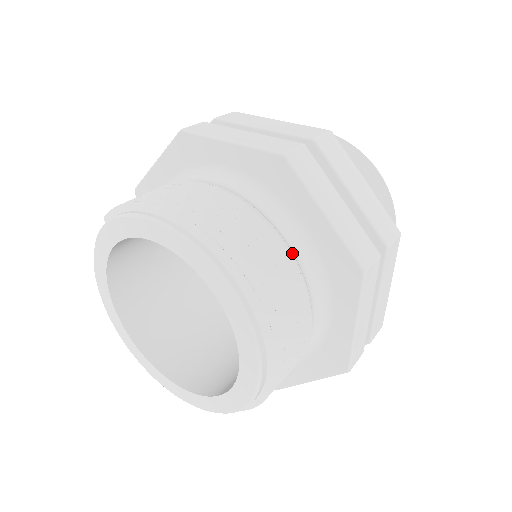
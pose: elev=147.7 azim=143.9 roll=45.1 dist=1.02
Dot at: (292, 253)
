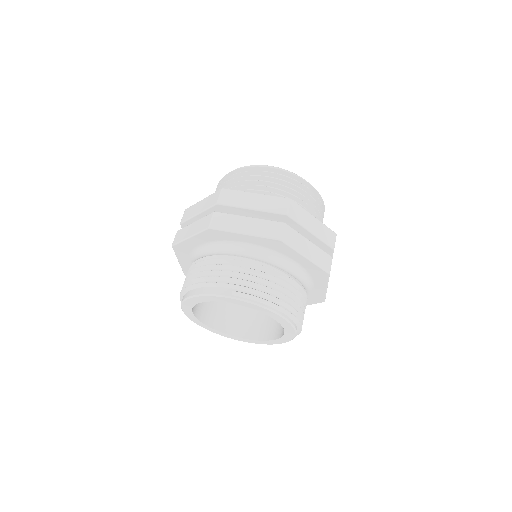
Dot at: occluded
